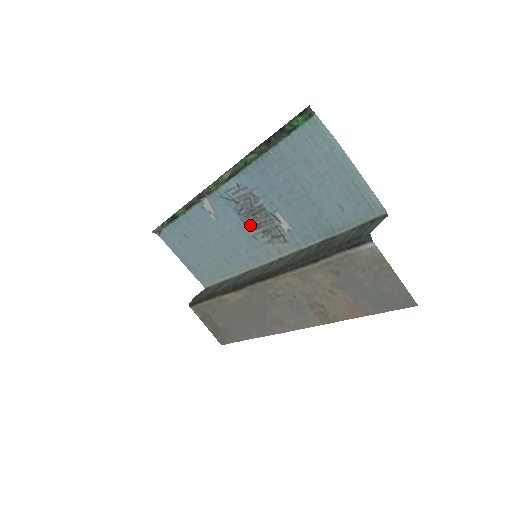
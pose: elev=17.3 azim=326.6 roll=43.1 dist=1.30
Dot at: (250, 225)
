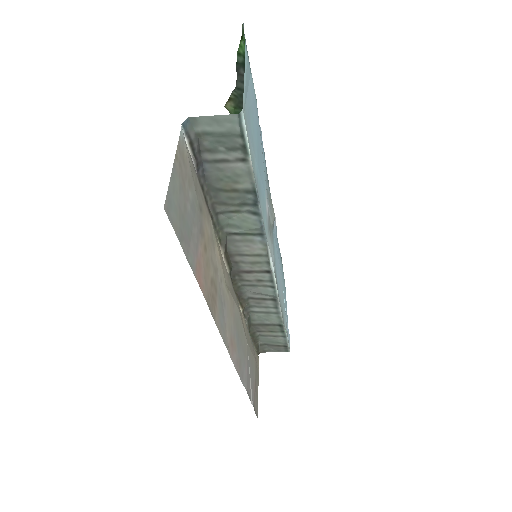
Dot at: occluded
